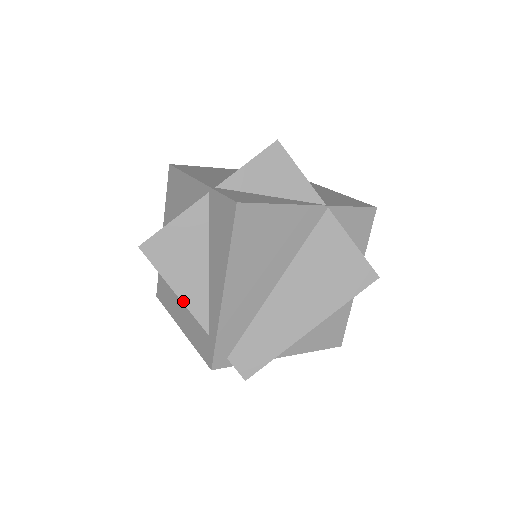
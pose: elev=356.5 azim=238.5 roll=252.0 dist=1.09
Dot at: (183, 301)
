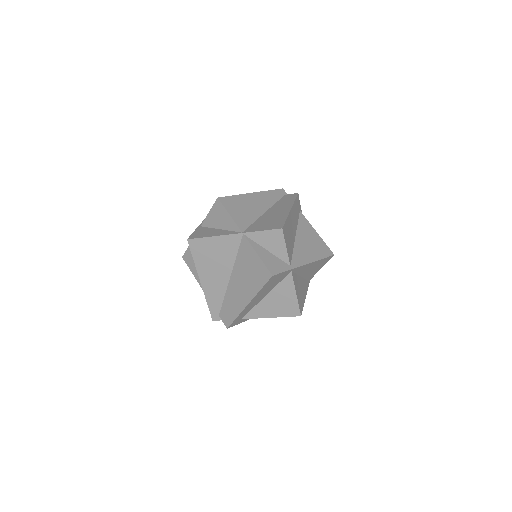
Dot at: (200, 284)
